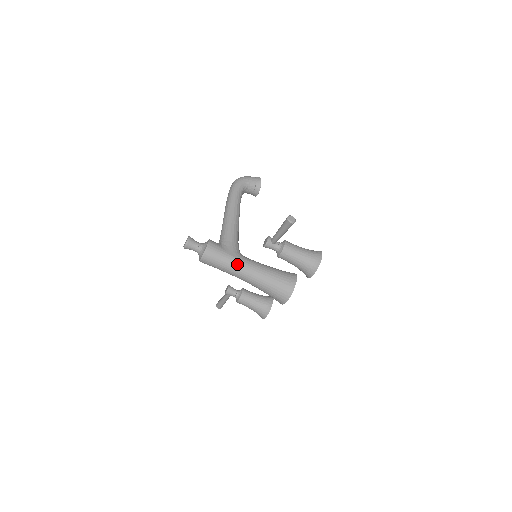
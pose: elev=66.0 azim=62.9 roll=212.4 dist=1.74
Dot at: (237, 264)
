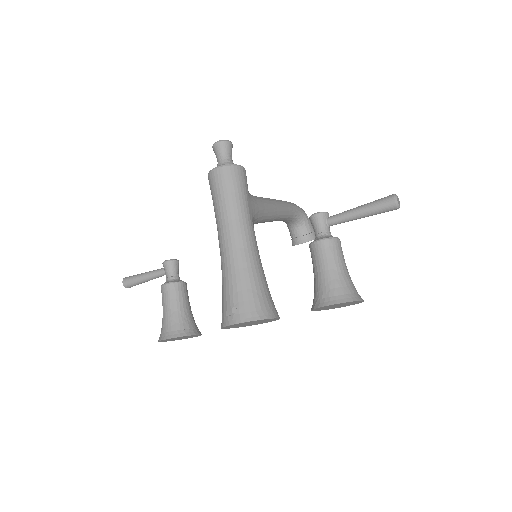
Dot at: (244, 218)
